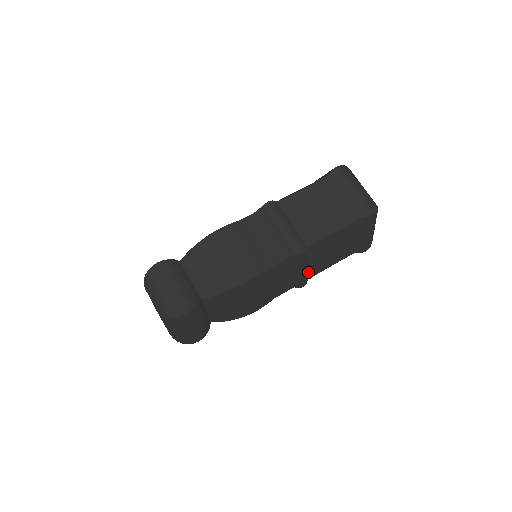
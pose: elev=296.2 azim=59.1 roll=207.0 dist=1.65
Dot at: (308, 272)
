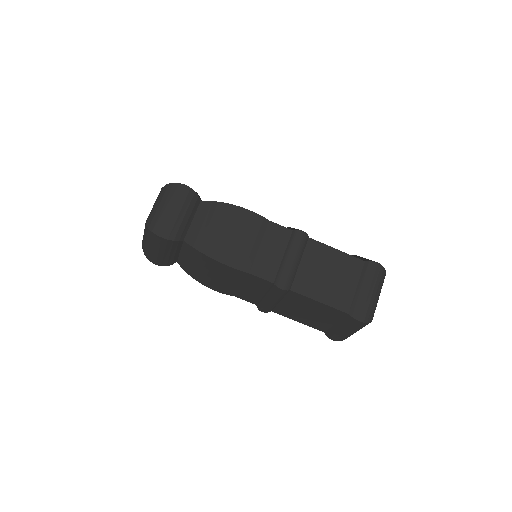
Dot at: (276, 307)
